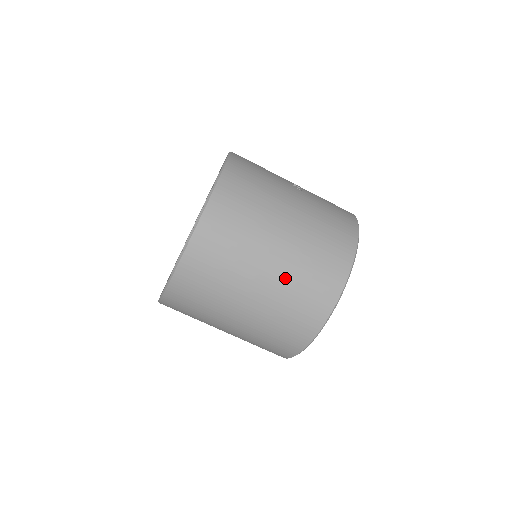
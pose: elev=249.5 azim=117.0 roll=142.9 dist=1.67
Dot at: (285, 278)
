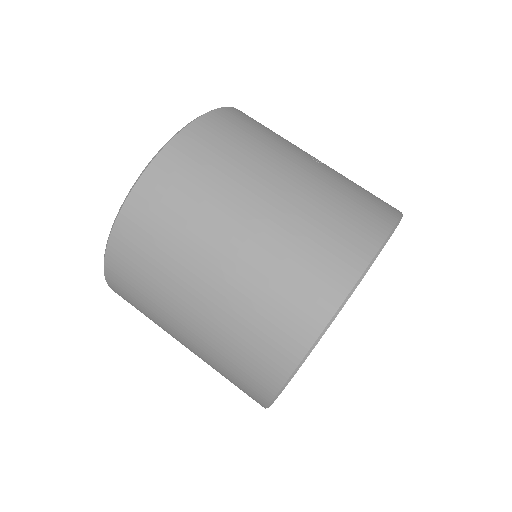
Dot at: (251, 269)
